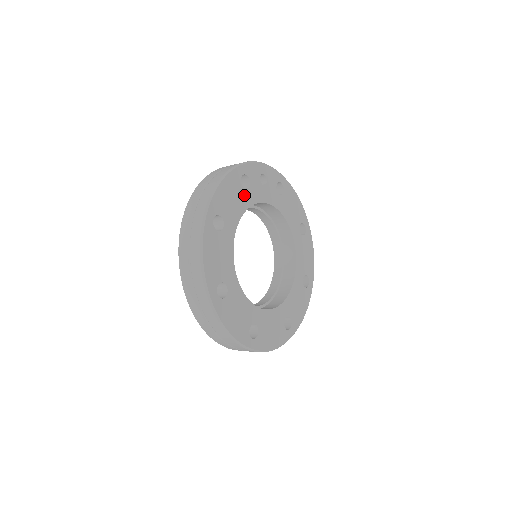
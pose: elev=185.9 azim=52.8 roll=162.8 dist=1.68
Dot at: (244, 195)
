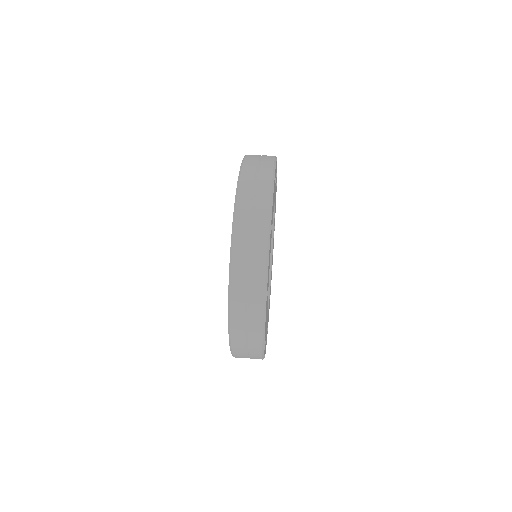
Dot at: occluded
